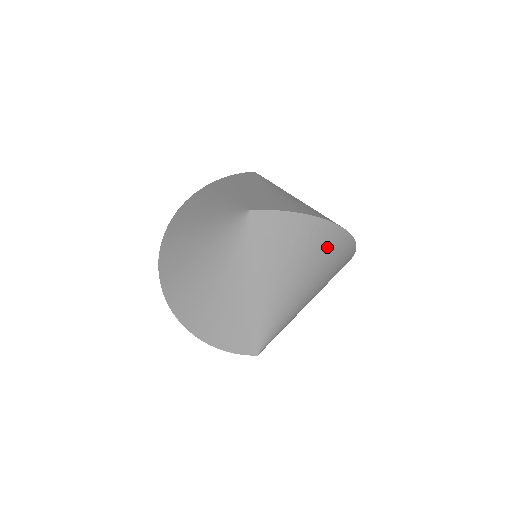
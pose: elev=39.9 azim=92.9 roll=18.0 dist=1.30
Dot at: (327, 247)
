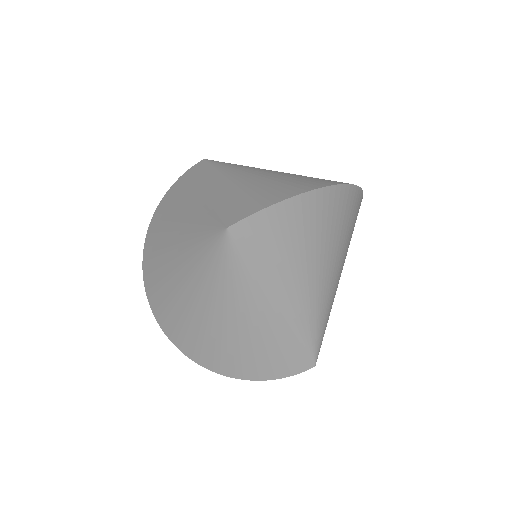
Dot at: (334, 215)
